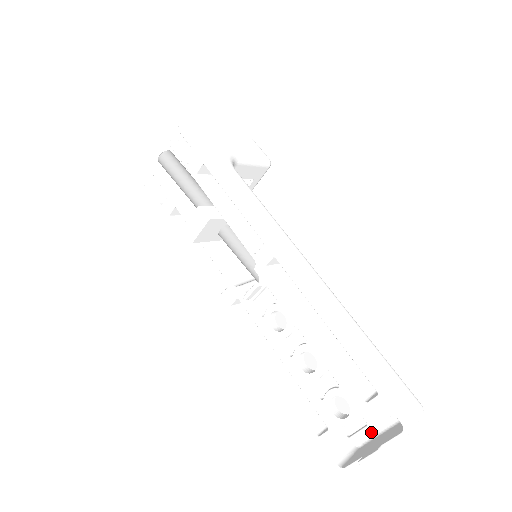
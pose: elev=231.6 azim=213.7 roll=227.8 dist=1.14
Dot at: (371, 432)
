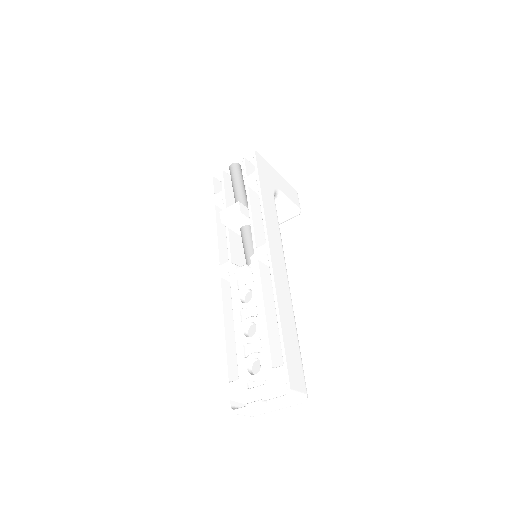
Dot at: occluded
